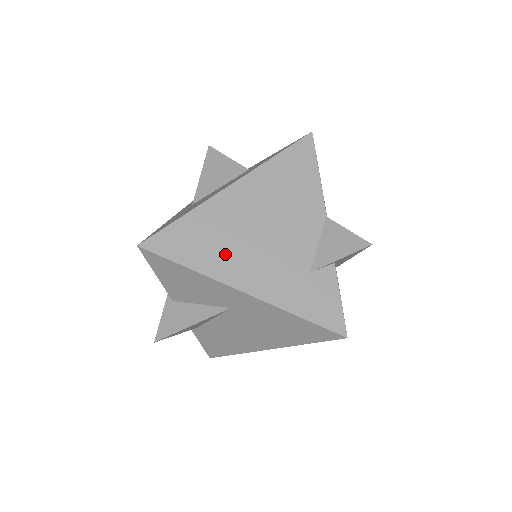
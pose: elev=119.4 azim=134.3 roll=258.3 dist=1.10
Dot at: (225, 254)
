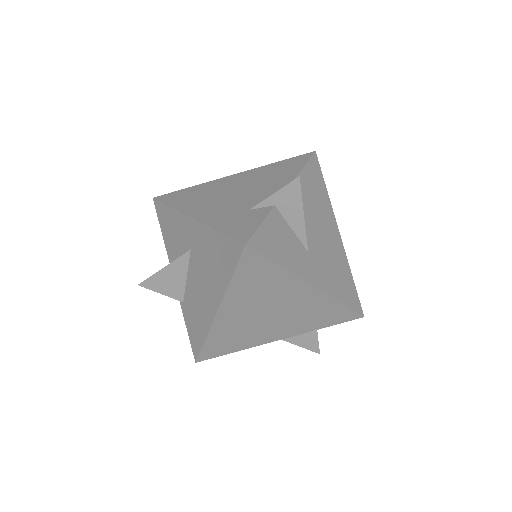
Dot at: (199, 201)
